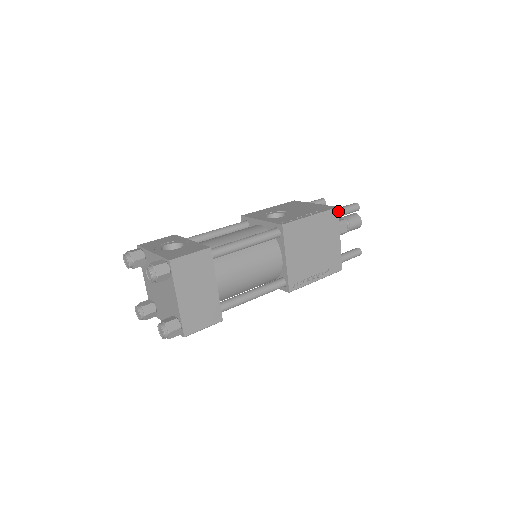
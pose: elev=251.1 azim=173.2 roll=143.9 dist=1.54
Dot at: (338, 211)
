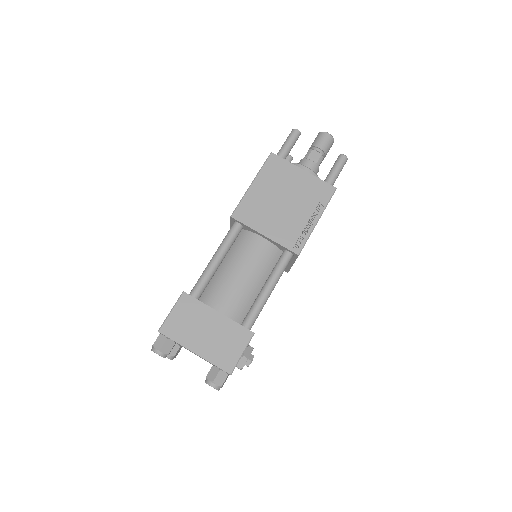
Dot at: (274, 155)
